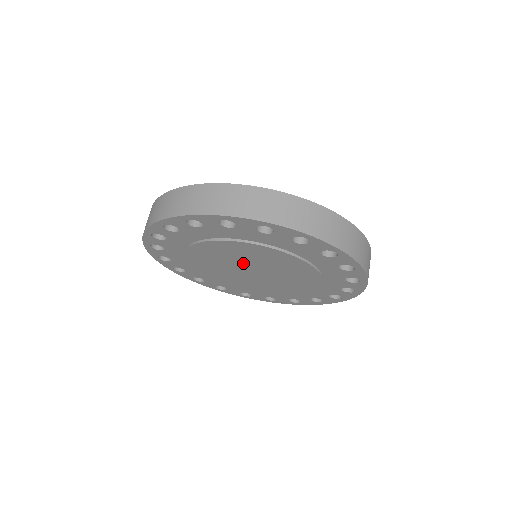
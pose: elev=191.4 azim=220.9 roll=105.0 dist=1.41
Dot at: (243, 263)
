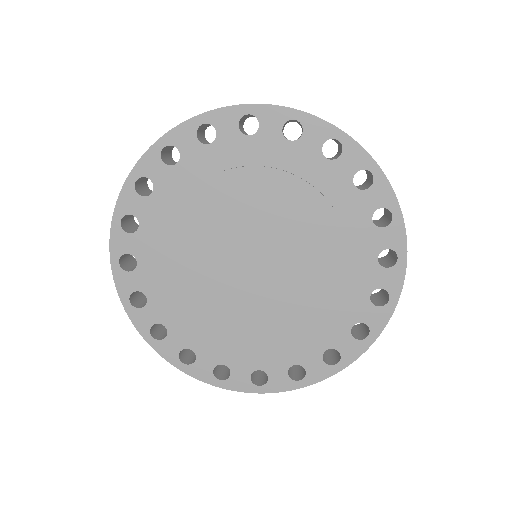
Dot at: (262, 237)
